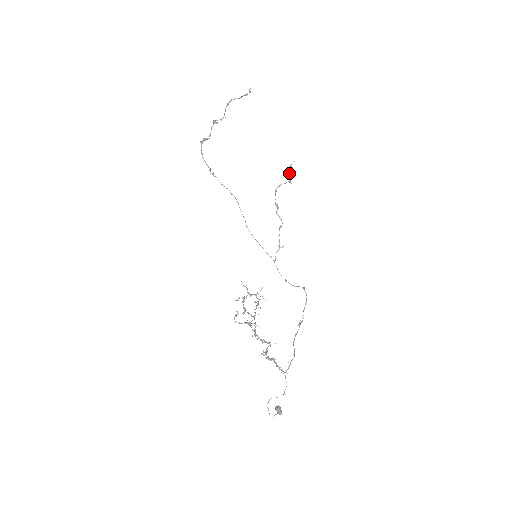
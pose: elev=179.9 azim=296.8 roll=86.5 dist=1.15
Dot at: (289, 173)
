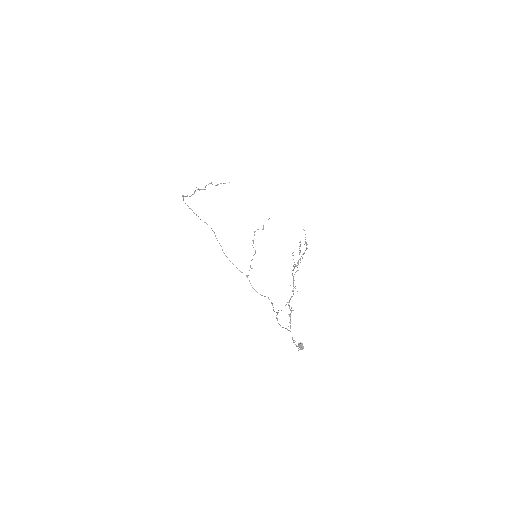
Dot at: occluded
